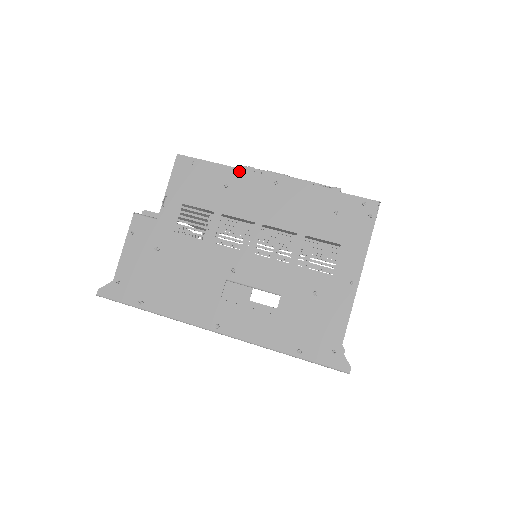
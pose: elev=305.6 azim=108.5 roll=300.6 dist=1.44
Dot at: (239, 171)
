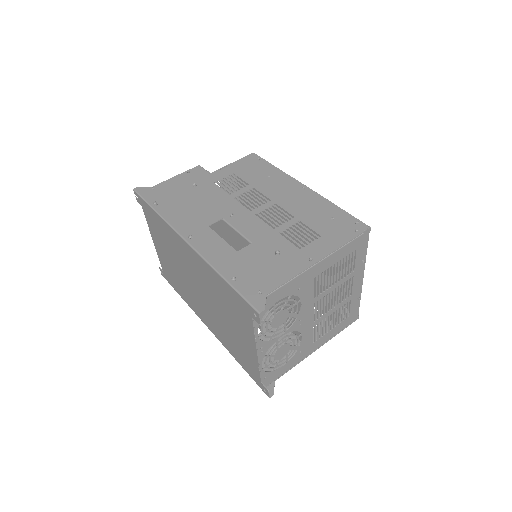
Dot at: (284, 174)
